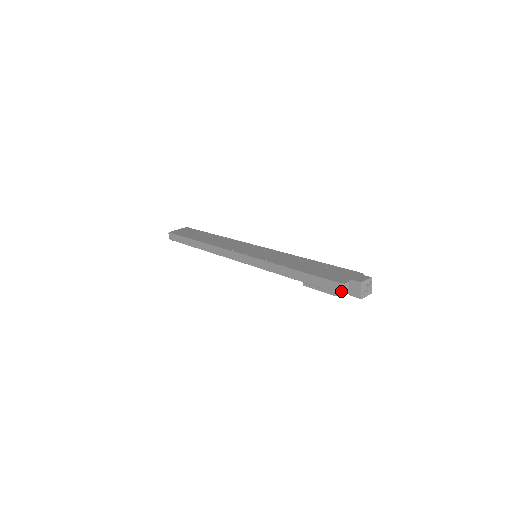
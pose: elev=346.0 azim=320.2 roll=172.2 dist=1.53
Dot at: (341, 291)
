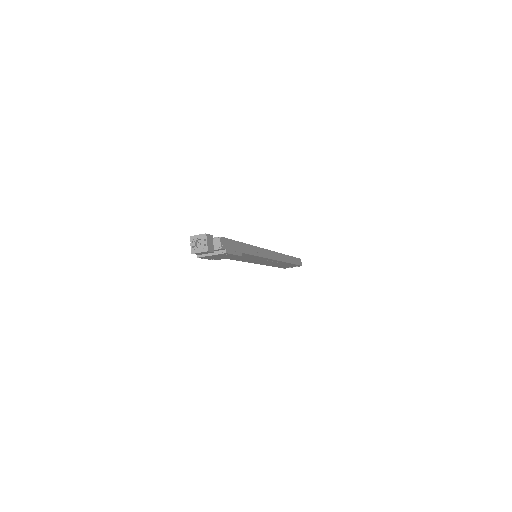
Dot at: occluded
